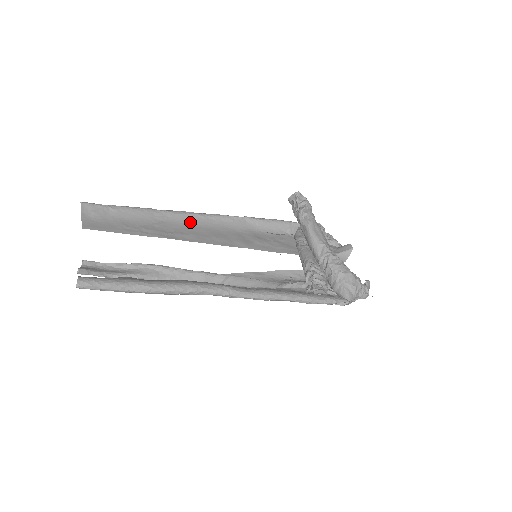
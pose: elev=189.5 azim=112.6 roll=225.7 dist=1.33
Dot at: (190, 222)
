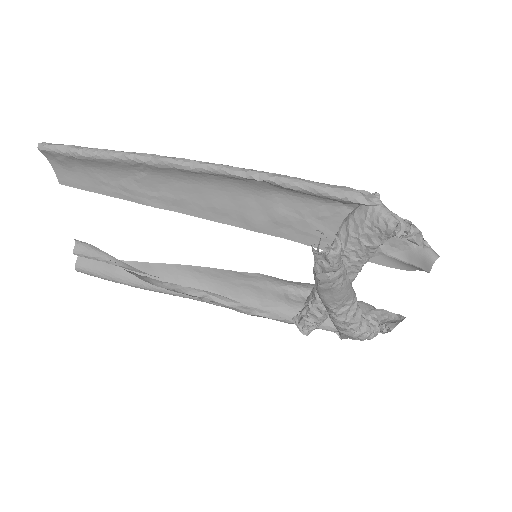
Dot at: (180, 176)
